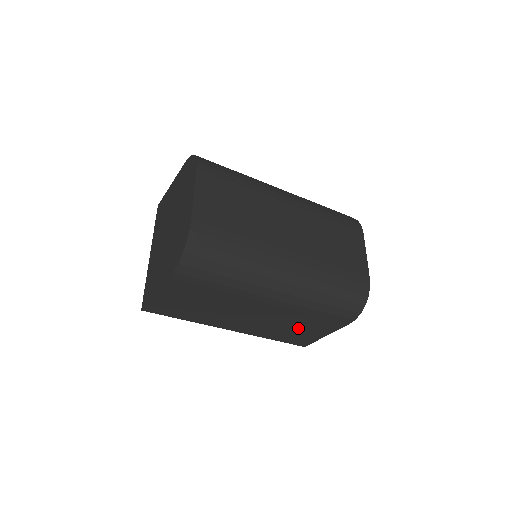
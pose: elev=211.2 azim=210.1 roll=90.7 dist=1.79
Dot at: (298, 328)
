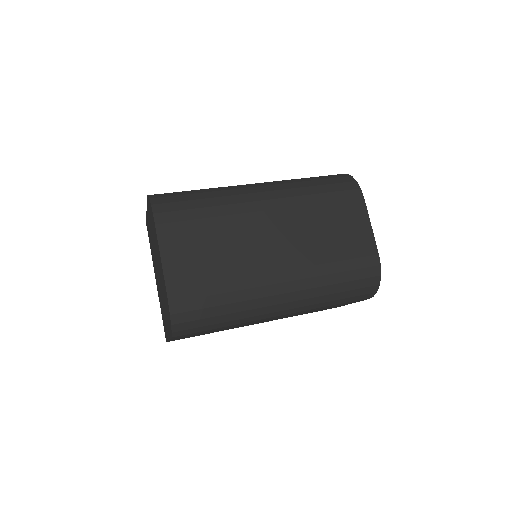
Dot at: occluded
